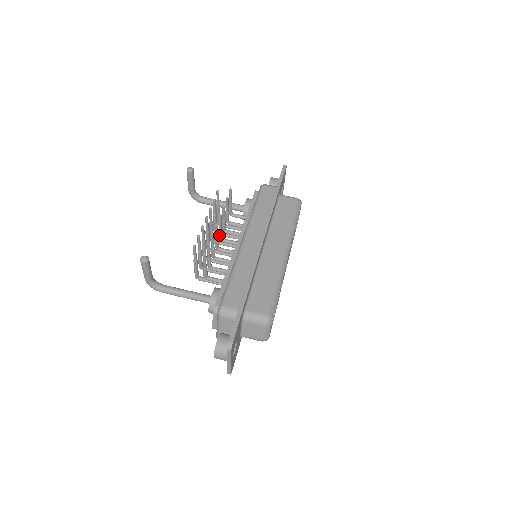
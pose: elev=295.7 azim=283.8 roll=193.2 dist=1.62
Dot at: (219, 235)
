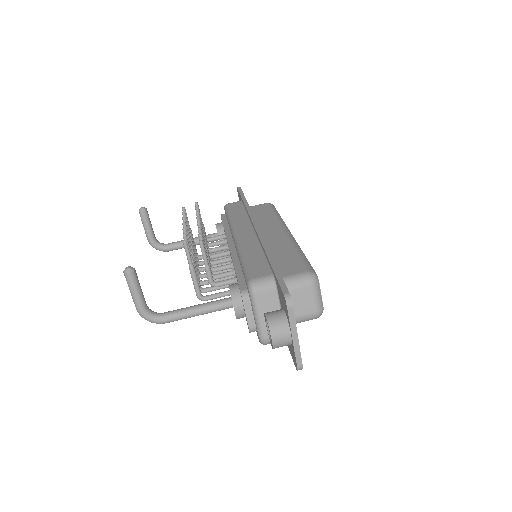
Dot at: occluded
